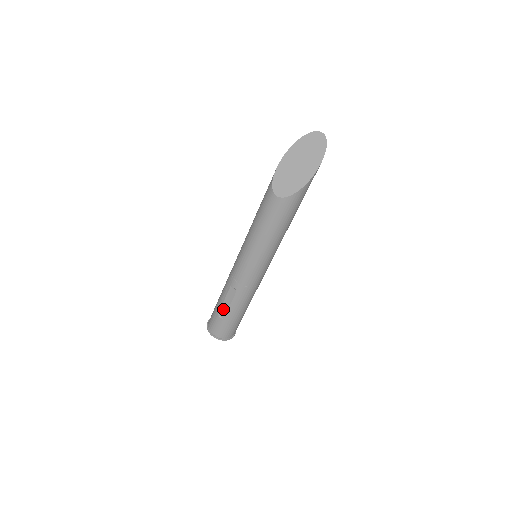
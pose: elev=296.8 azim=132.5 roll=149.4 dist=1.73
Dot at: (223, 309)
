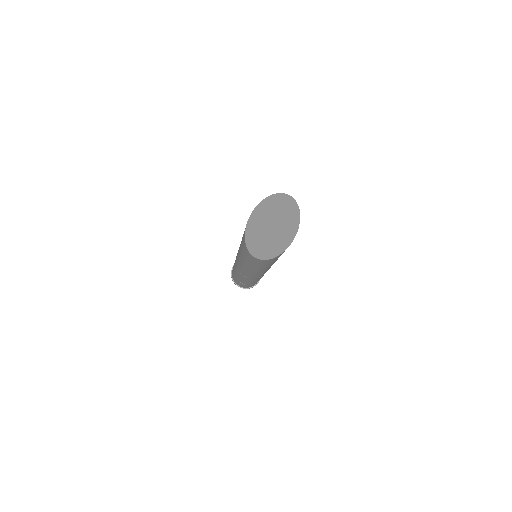
Dot at: (241, 281)
